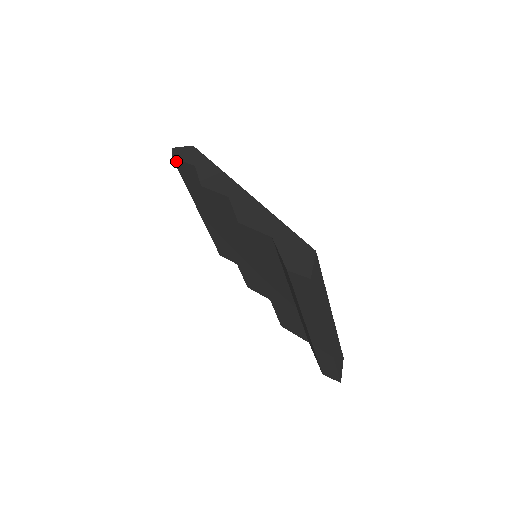
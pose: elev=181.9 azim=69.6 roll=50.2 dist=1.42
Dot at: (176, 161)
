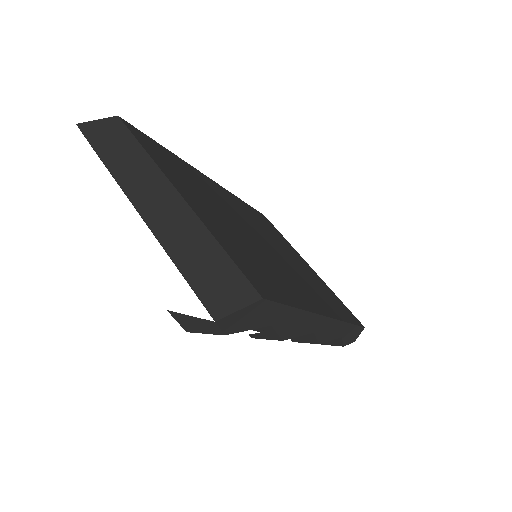
Dot at: occluded
